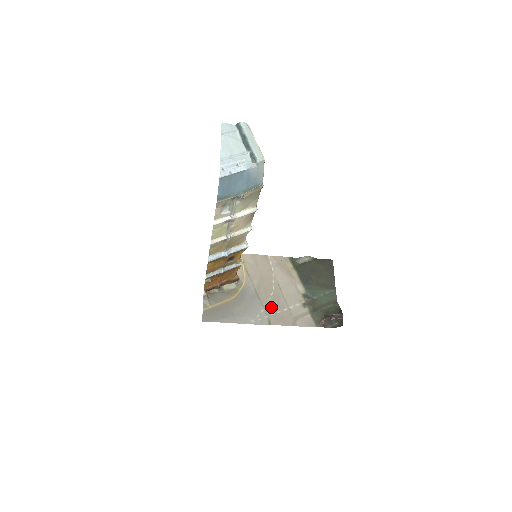
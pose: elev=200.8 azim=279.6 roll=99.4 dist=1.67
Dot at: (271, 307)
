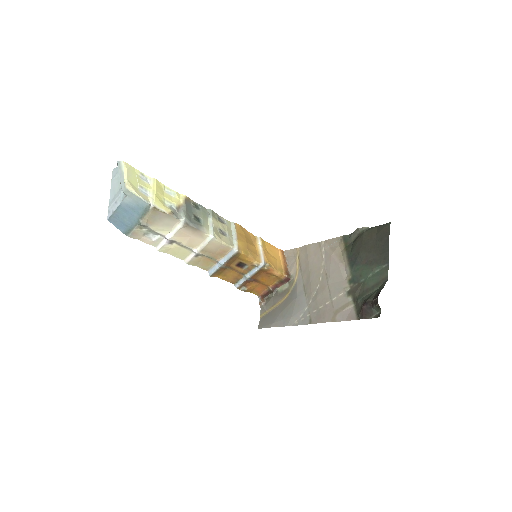
Dot at: (314, 303)
